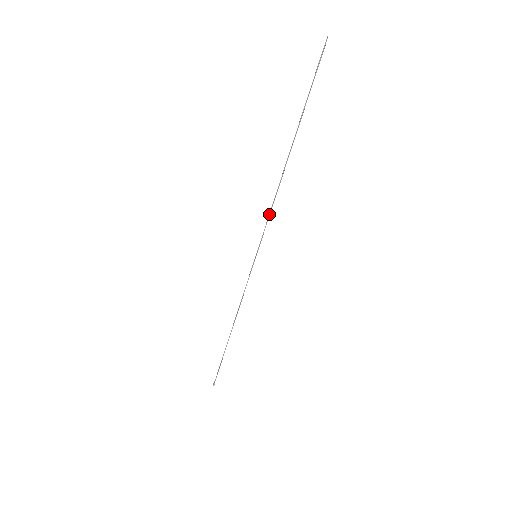
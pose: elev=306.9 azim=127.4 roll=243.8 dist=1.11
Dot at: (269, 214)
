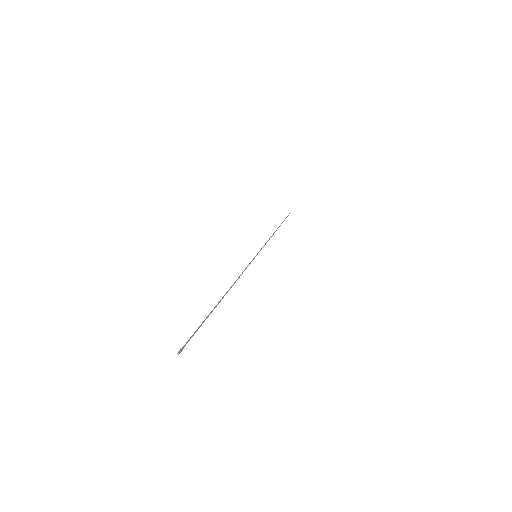
Dot at: occluded
